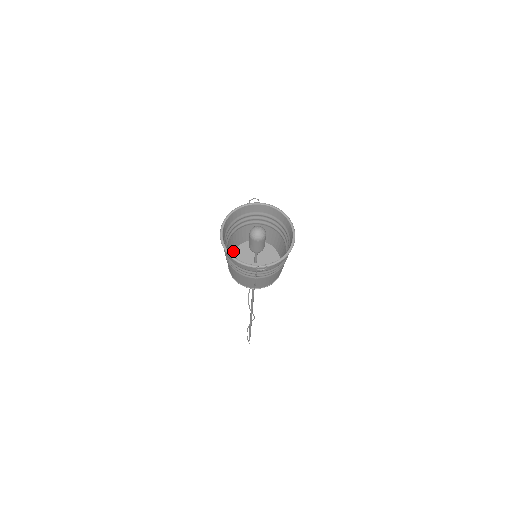
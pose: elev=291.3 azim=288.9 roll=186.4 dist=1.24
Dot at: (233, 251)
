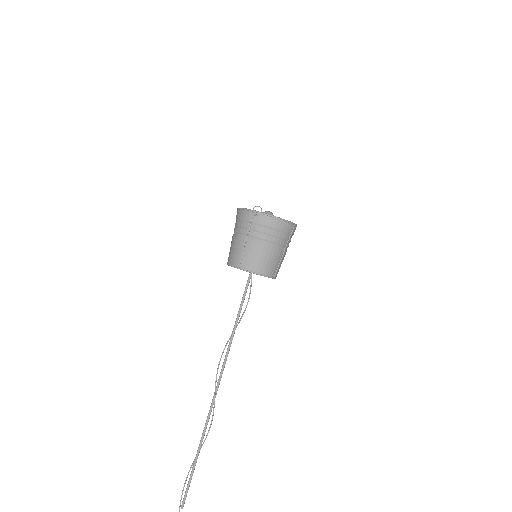
Dot at: occluded
